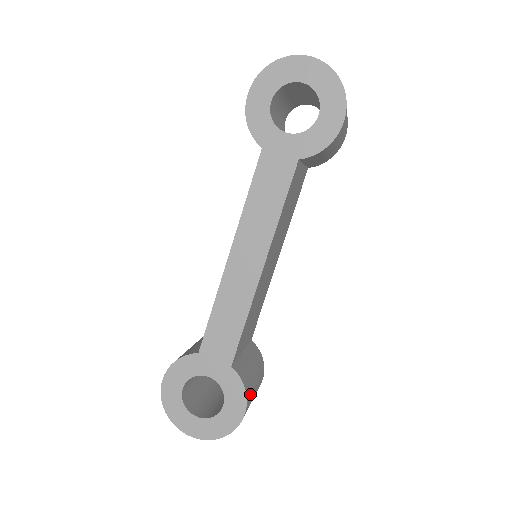
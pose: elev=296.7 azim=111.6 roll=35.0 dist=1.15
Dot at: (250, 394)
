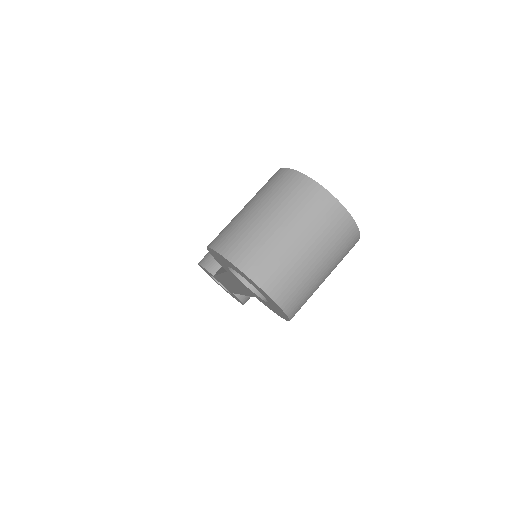
Dot at: occluded
